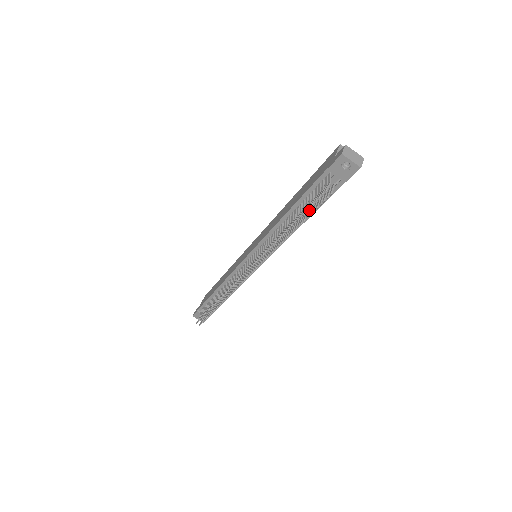
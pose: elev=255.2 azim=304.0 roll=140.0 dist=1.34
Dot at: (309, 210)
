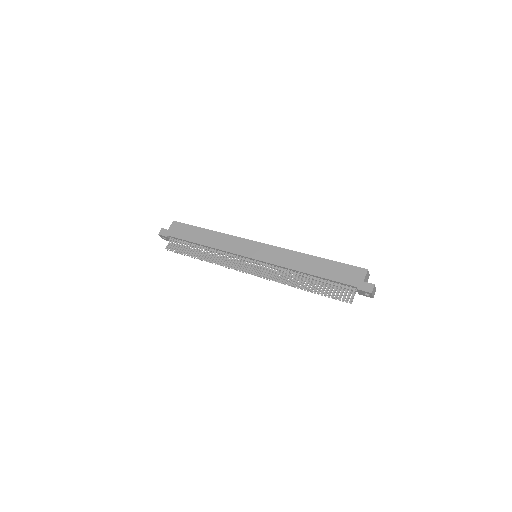
Dot at: occluded
